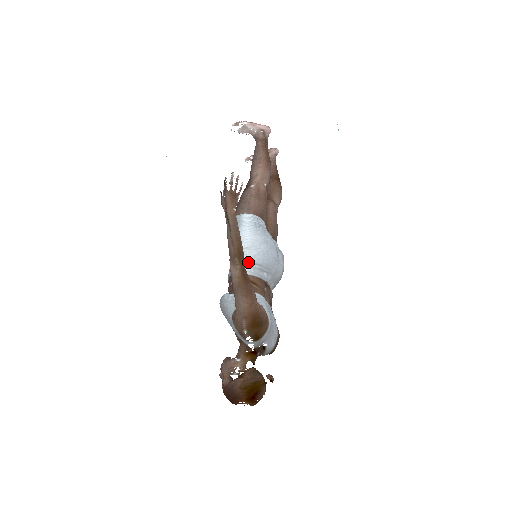
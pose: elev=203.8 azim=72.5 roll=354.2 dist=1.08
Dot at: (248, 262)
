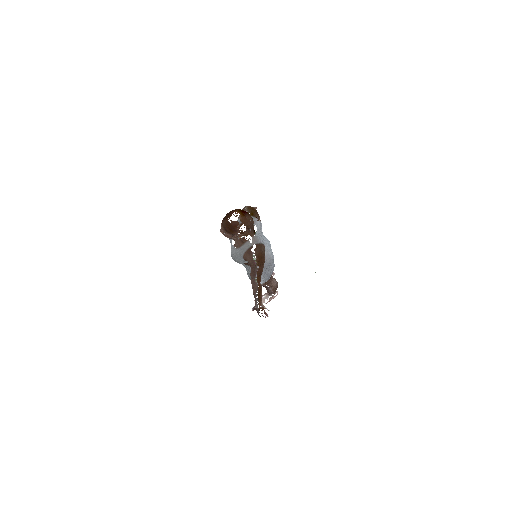
Dot at: occluded
